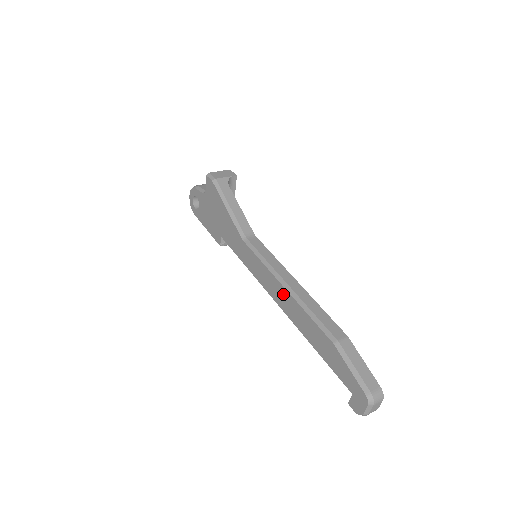
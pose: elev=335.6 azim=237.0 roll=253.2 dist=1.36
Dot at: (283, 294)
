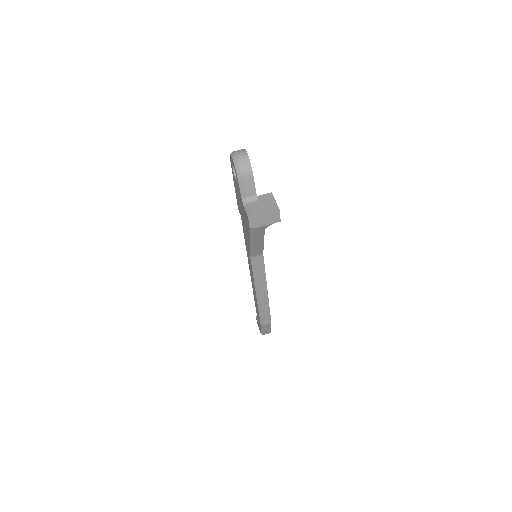
Dot at: (254, 291)
